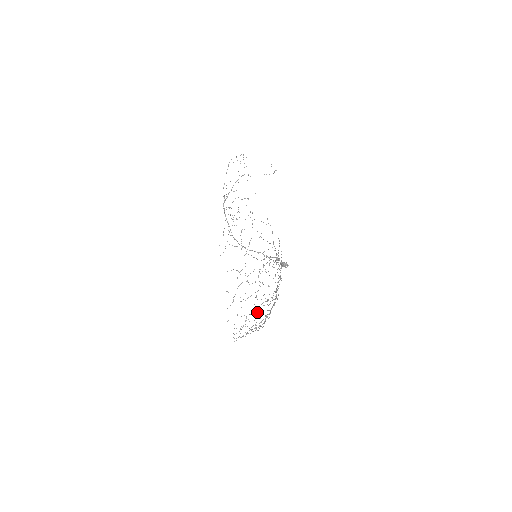
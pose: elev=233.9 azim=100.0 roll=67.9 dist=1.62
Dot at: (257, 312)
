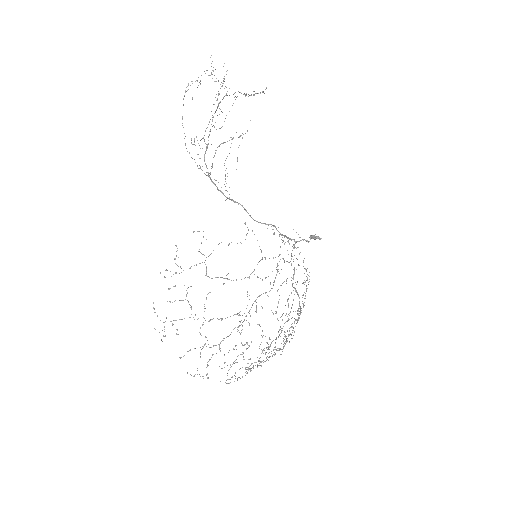
Dot at: (258, 361)
